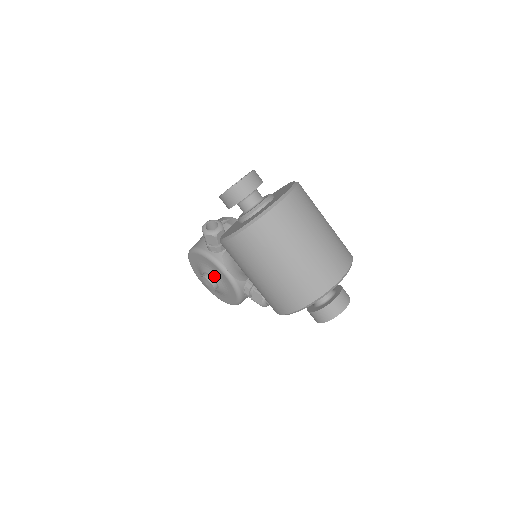
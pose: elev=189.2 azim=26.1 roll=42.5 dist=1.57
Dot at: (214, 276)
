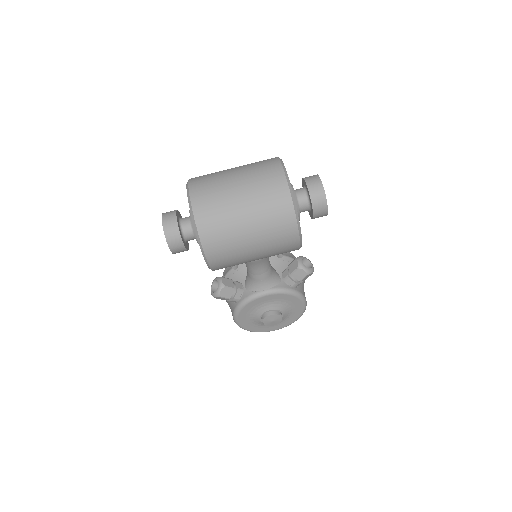
Dot at: (265, 309)
